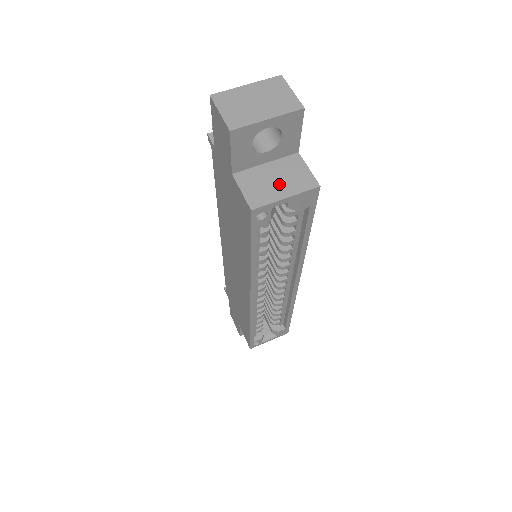
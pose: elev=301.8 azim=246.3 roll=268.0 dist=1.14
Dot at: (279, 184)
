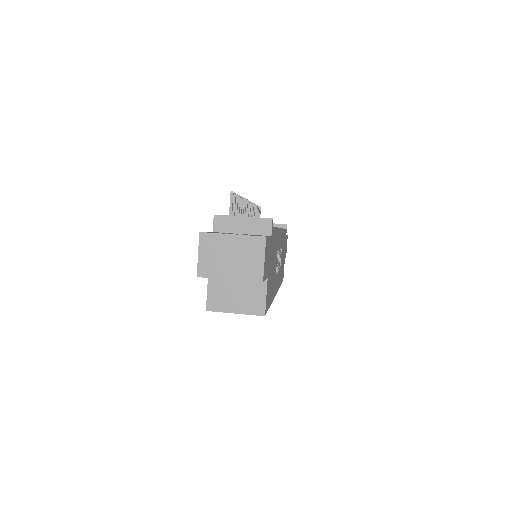
Dot at: (237, 299)
